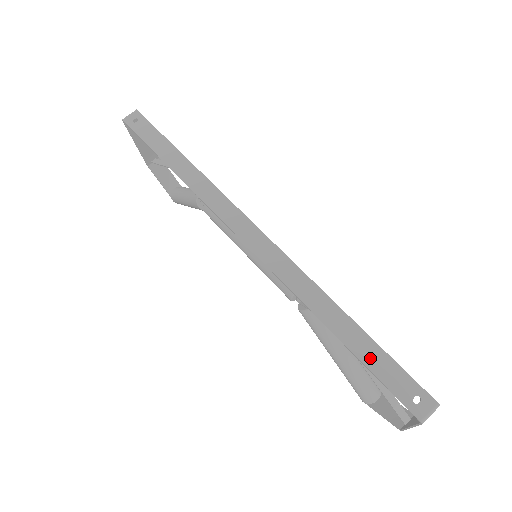
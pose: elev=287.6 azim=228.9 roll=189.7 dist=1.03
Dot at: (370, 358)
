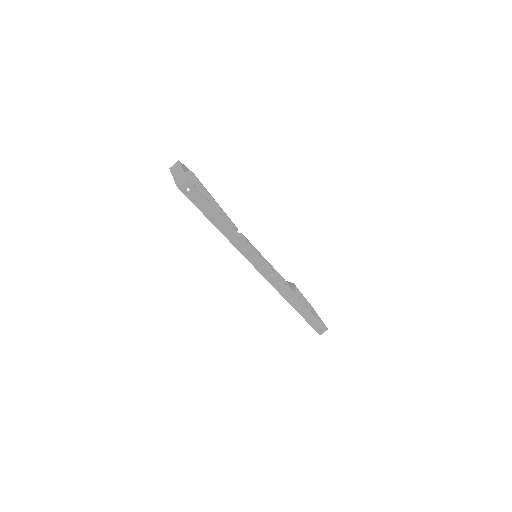
Dot at: (308, 318)
